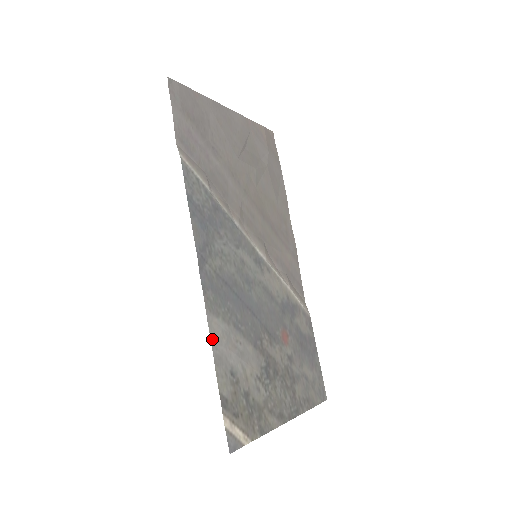
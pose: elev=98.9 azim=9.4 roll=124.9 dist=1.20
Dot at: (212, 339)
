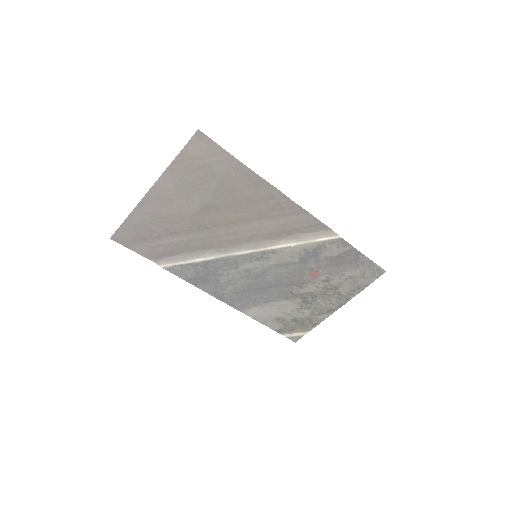
Dot at: (253, 318)
